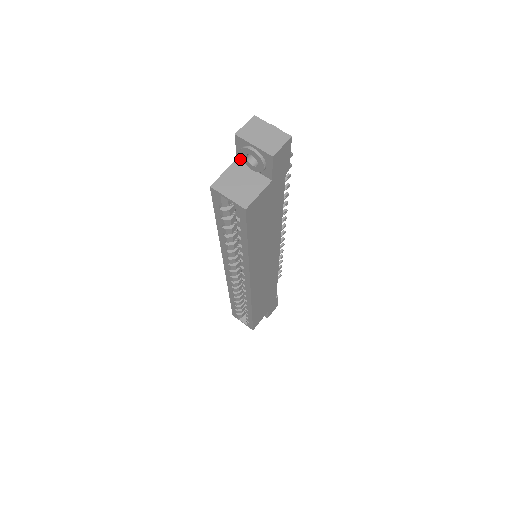
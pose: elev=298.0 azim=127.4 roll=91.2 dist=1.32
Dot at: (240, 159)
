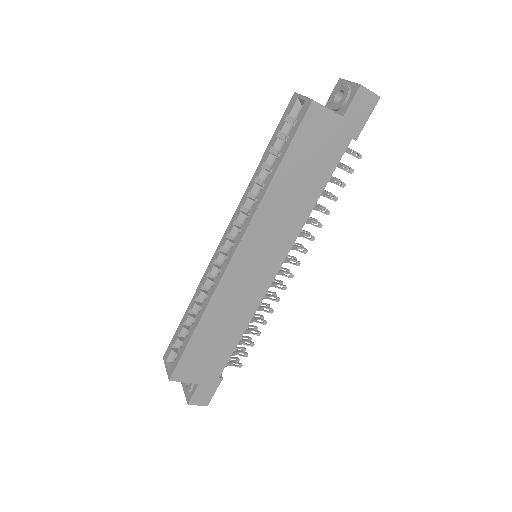
Dot at: (327, 106)
